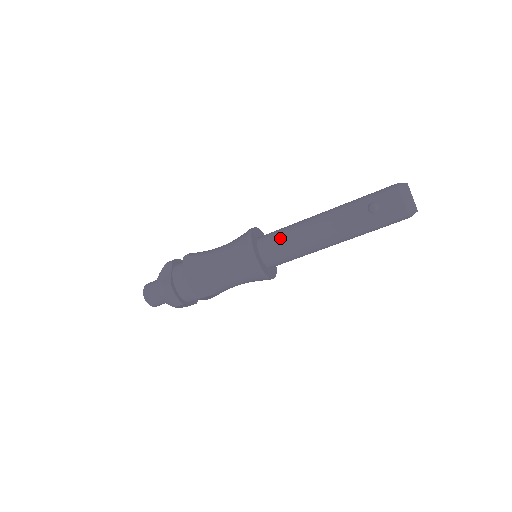
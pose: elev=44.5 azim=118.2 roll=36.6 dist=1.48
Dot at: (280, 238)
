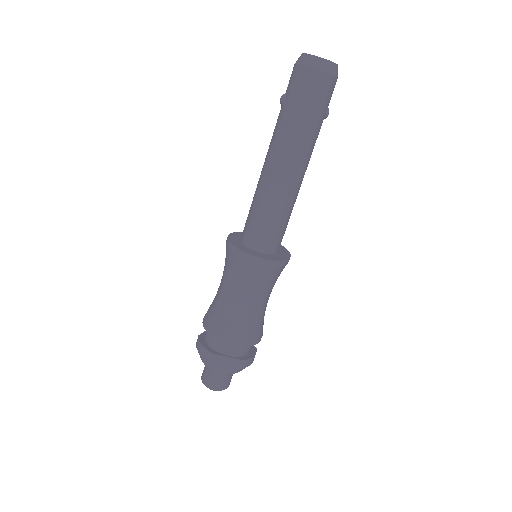
Dot at: (249, 211)
